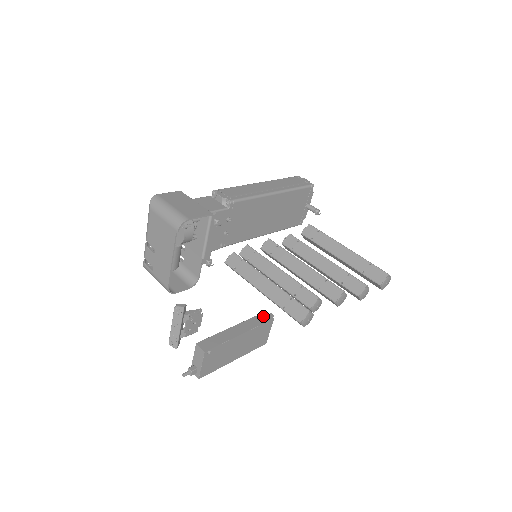
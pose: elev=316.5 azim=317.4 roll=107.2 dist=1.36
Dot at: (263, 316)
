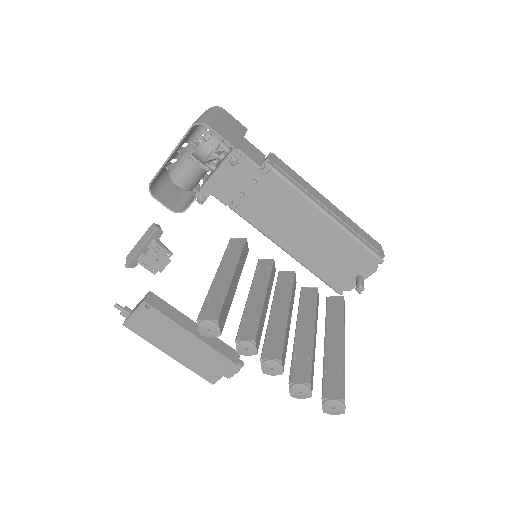
Dot at: (232, 352)
